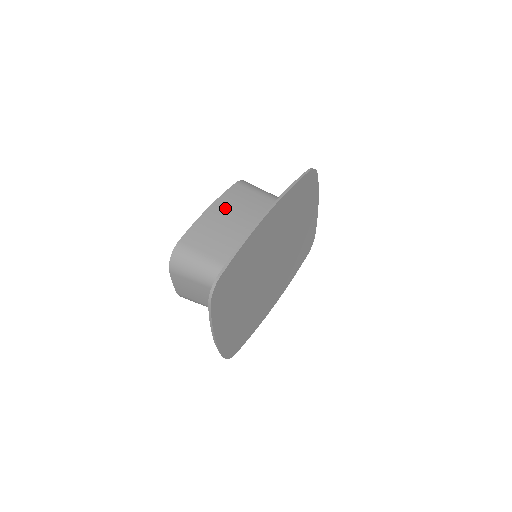
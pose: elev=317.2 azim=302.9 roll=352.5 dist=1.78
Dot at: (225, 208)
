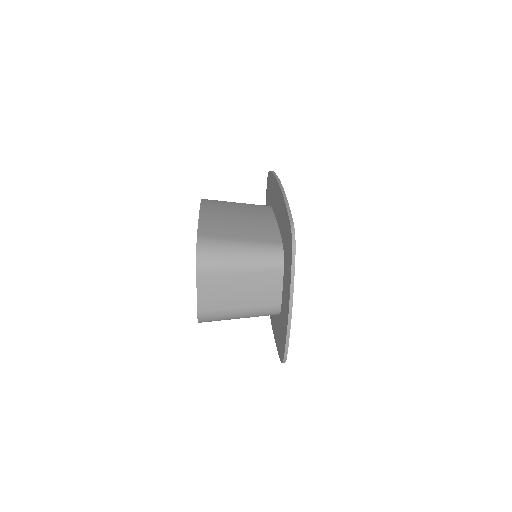
Dot at: (215, 210)
